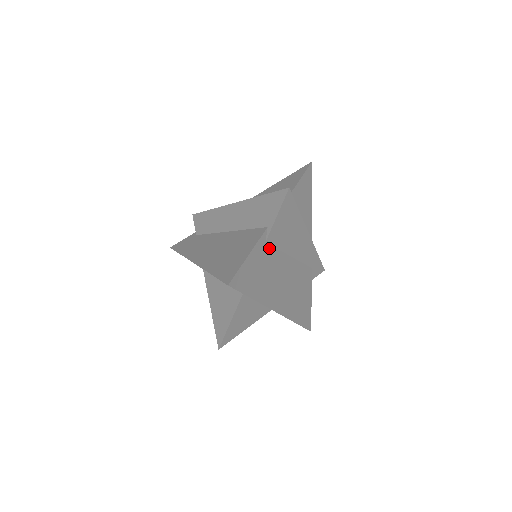
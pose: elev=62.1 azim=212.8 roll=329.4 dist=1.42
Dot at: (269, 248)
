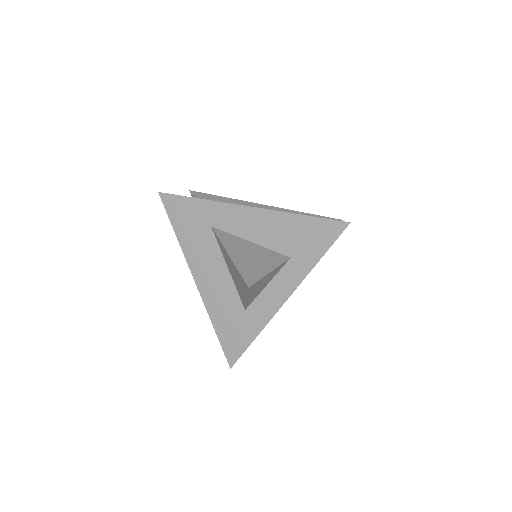
Dot at: occluded
